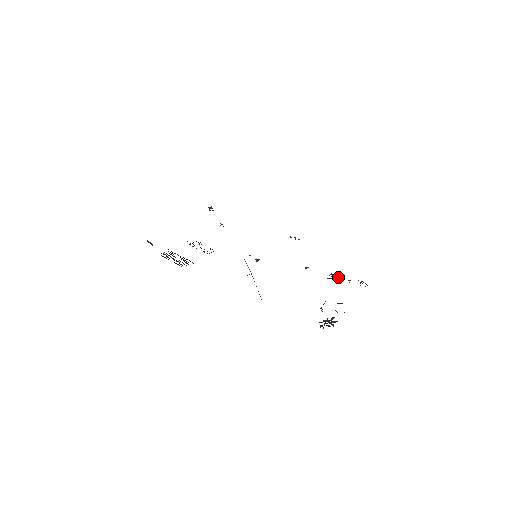
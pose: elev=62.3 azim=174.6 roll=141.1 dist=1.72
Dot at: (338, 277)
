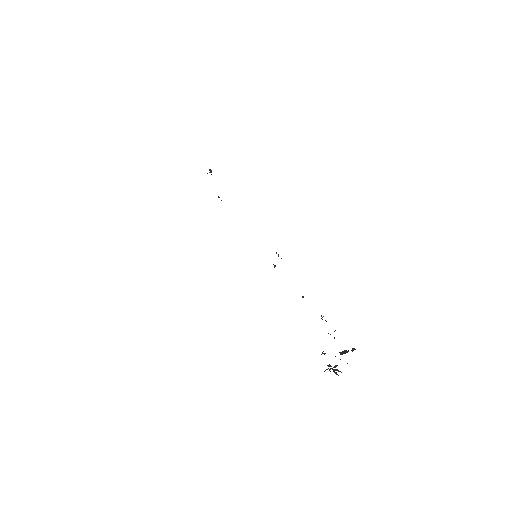
Dot at: (326, 321)
